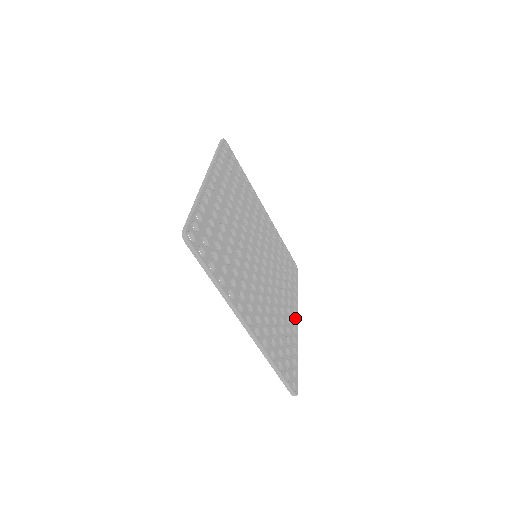
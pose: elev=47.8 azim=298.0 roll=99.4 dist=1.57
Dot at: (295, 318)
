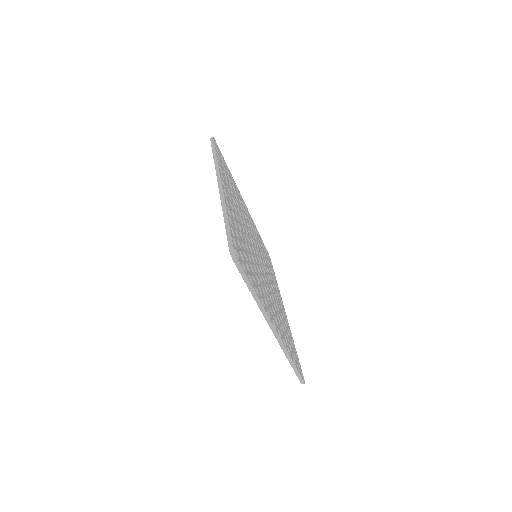
Dot at: occluded
